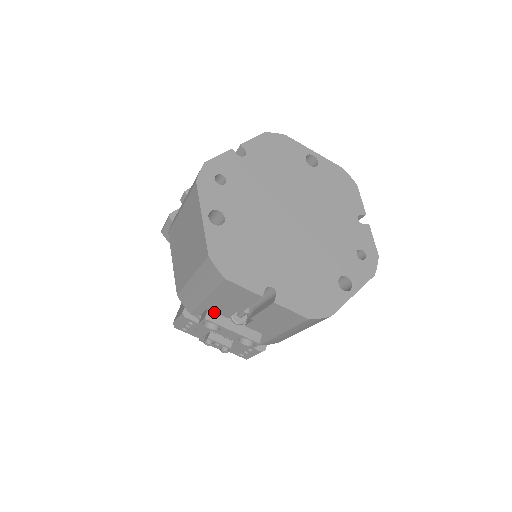
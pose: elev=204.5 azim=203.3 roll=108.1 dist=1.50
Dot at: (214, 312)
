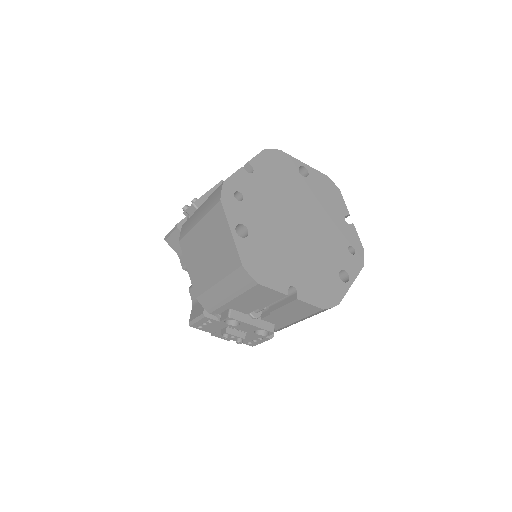
Dot at: (235, 310)
